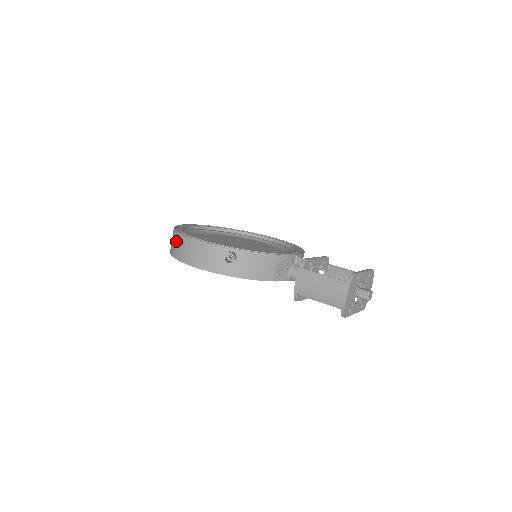
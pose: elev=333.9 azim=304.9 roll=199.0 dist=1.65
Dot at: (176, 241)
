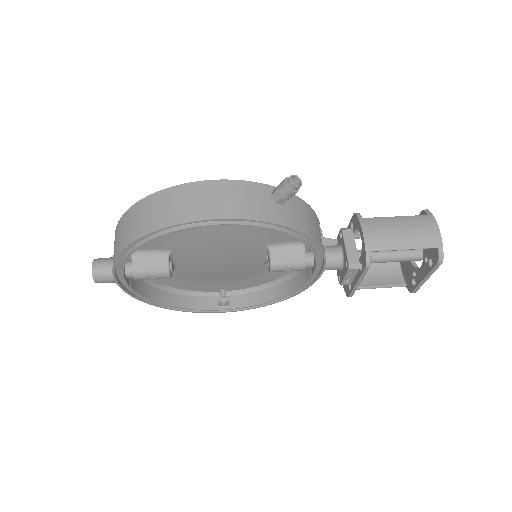
Dot at: (160, 203)
